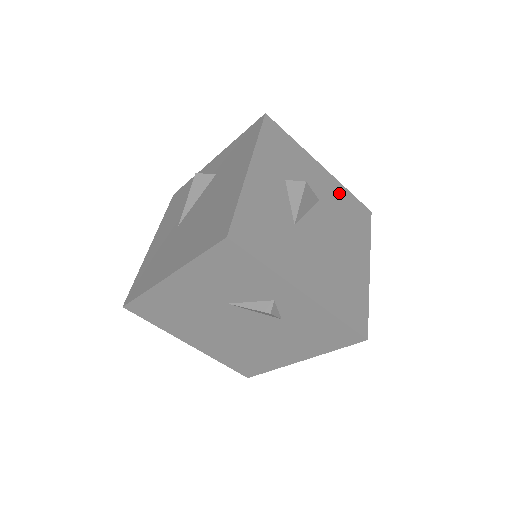
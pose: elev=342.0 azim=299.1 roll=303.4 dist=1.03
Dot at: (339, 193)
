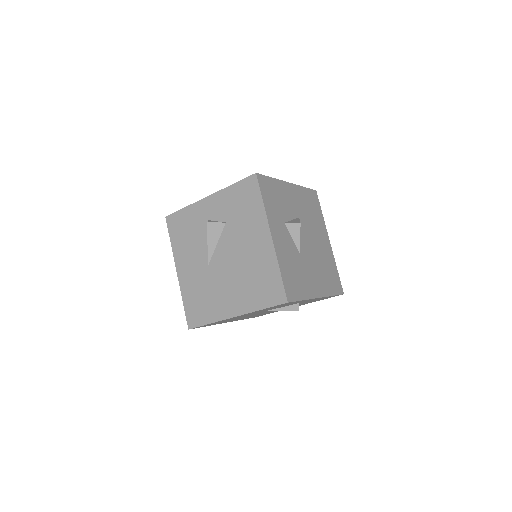
Dot at: (302, 196)
